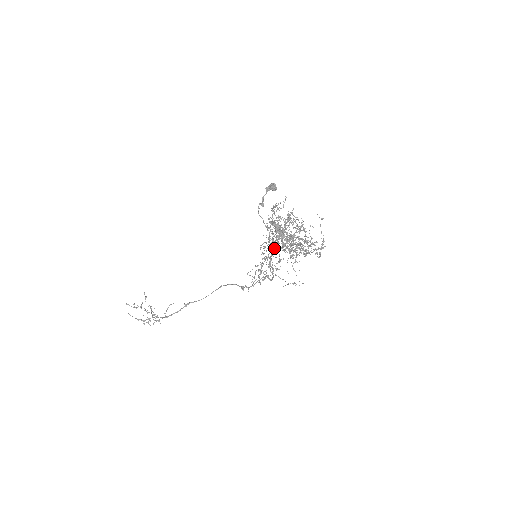
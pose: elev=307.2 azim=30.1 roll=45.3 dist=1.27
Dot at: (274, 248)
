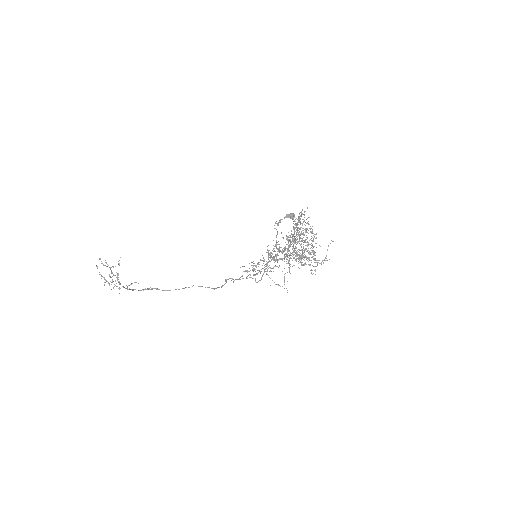
Dot at: occluded
